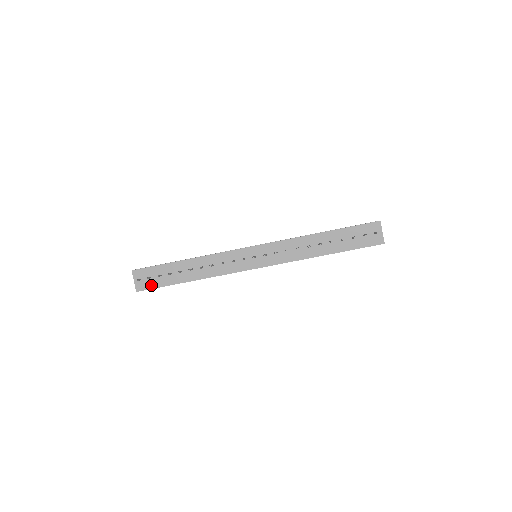
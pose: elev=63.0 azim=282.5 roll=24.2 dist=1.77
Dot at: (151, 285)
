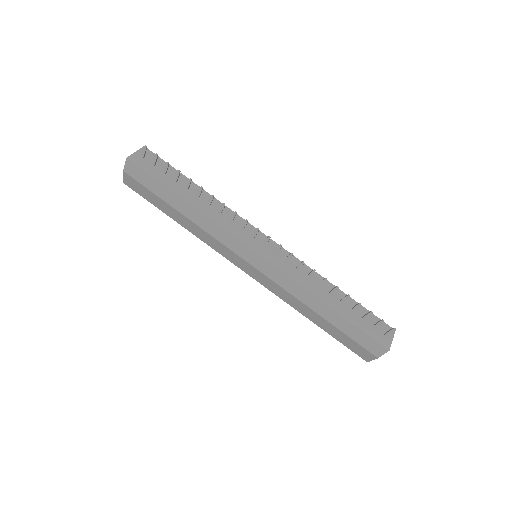
Dot at: (147, 168)
